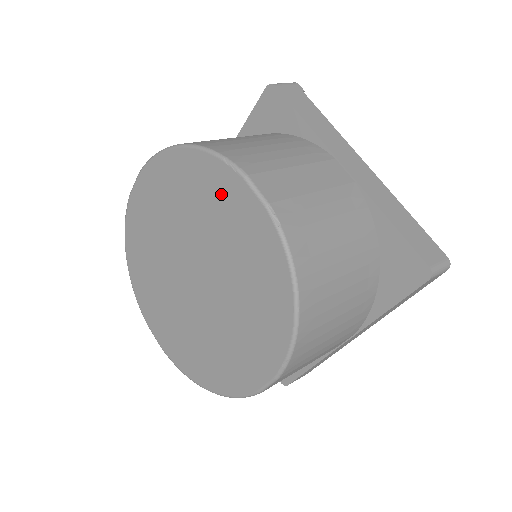
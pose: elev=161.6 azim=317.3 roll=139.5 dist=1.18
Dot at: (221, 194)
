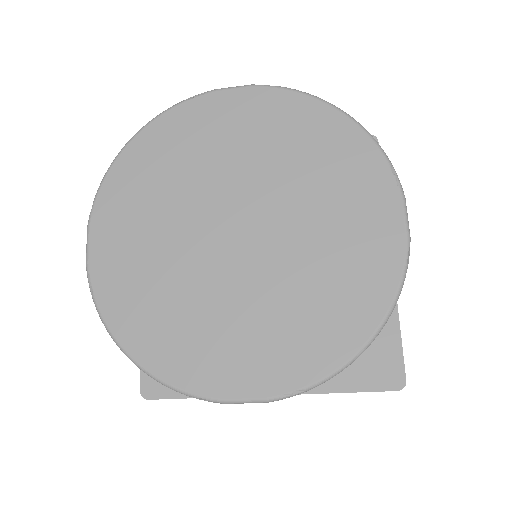
Dot at: (360, 189)
